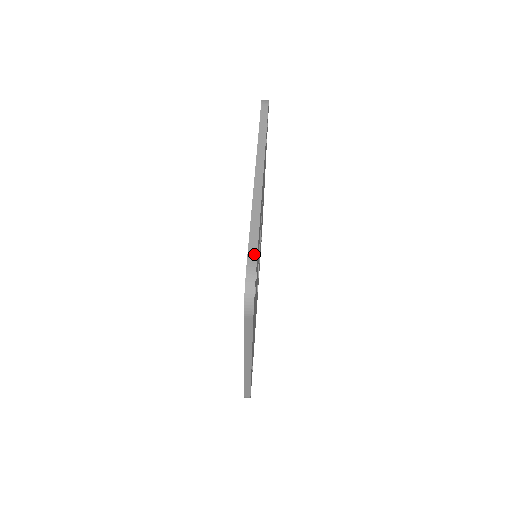
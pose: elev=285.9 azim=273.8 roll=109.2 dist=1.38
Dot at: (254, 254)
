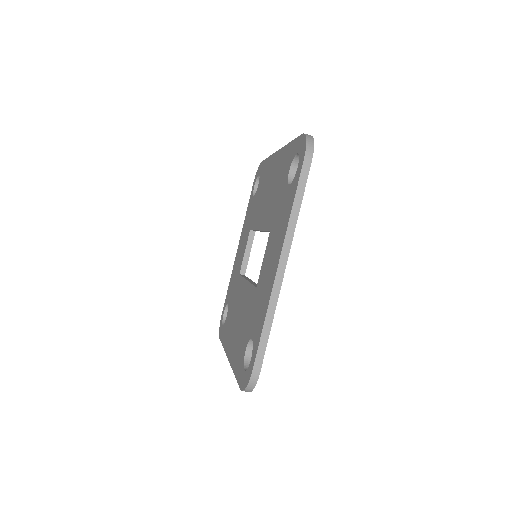
Dot at: (260, 360)
